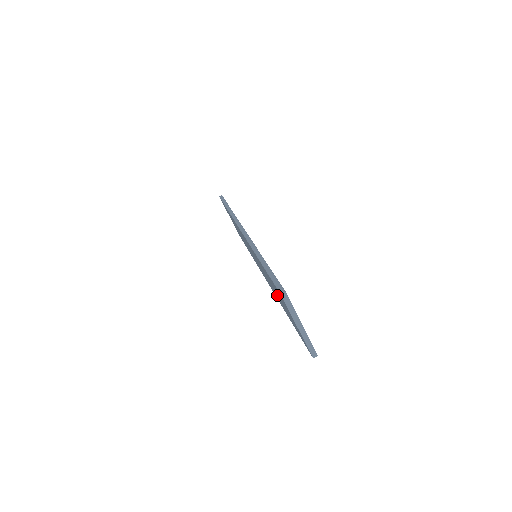
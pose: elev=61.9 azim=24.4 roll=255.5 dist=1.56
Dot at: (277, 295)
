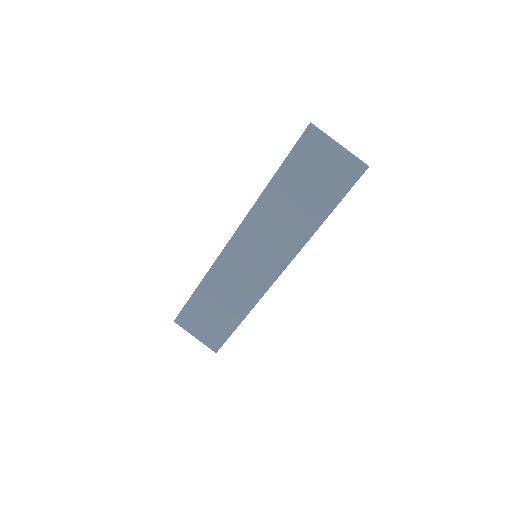
Dot at: (303, 200)
